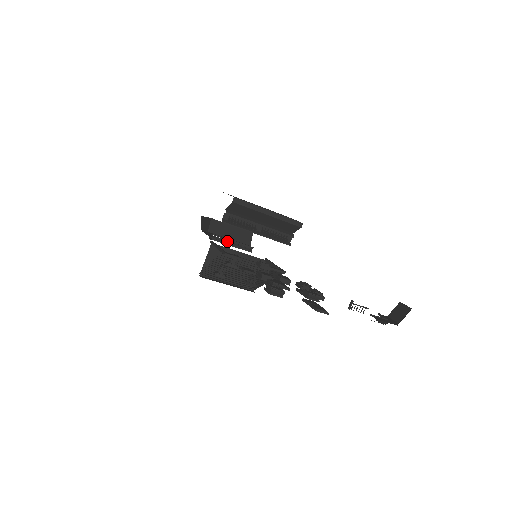
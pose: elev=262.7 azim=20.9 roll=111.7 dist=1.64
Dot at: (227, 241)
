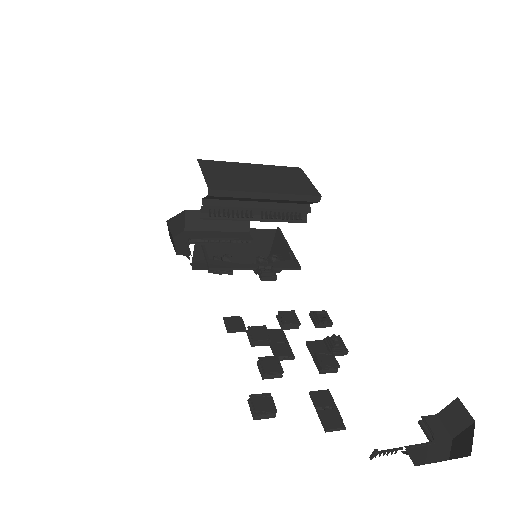
Dot at: (213, 239)
